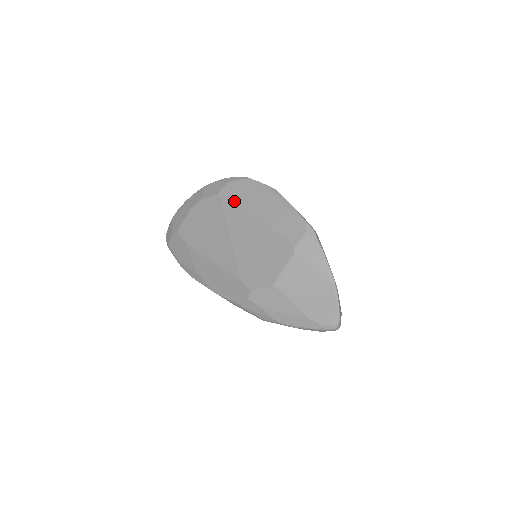
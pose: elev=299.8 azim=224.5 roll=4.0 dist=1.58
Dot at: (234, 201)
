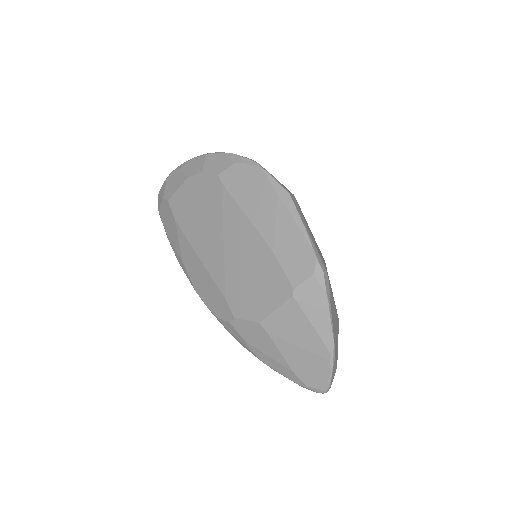
Dot at: (236, 193)
